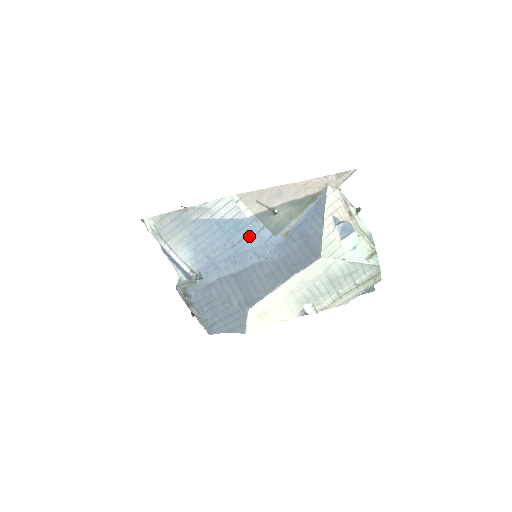
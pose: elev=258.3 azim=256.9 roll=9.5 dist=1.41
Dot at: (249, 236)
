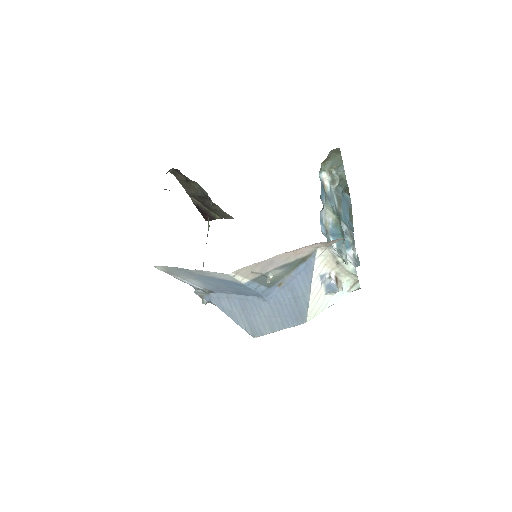
Dot at: (248, 289)
